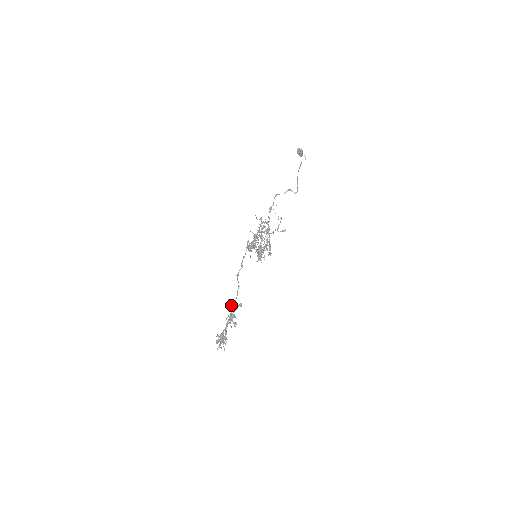
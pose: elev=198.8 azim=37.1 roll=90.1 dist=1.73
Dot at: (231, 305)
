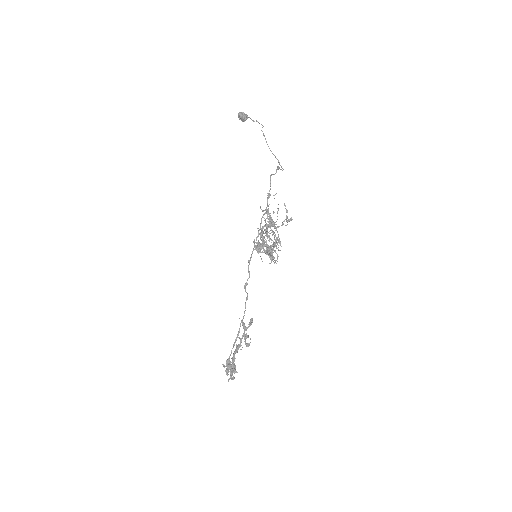
Dot at: (244, 324)
